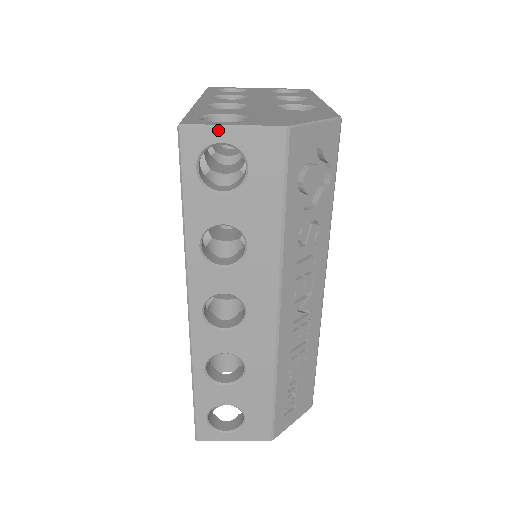
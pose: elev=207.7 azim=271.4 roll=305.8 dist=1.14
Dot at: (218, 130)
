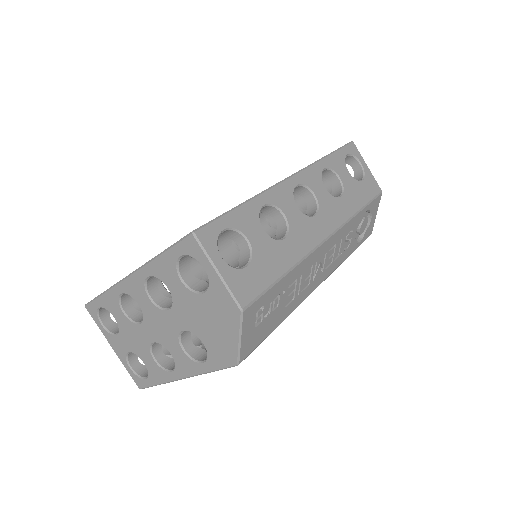
Dot at: (363, 160)
